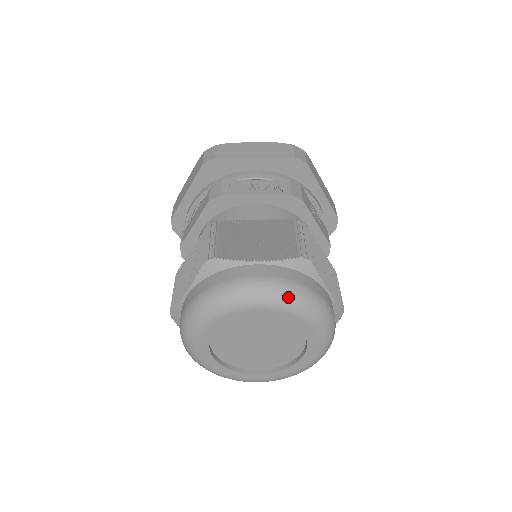
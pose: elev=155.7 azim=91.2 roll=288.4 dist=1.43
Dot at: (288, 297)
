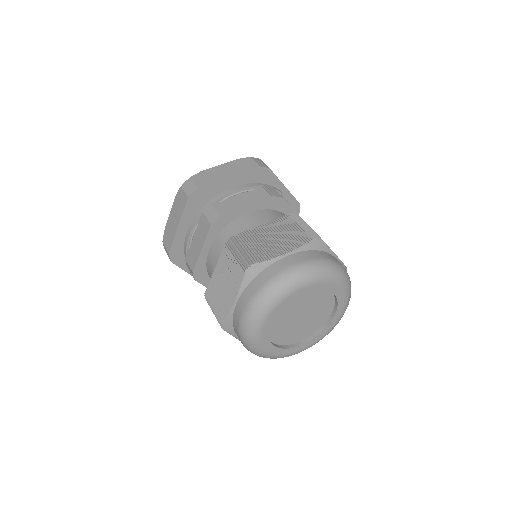
Dot at: occluded
